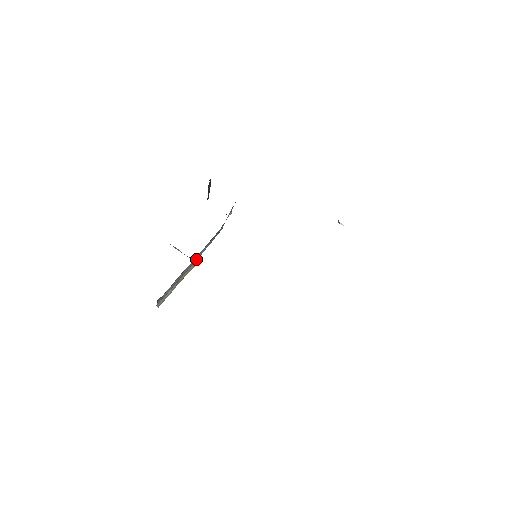
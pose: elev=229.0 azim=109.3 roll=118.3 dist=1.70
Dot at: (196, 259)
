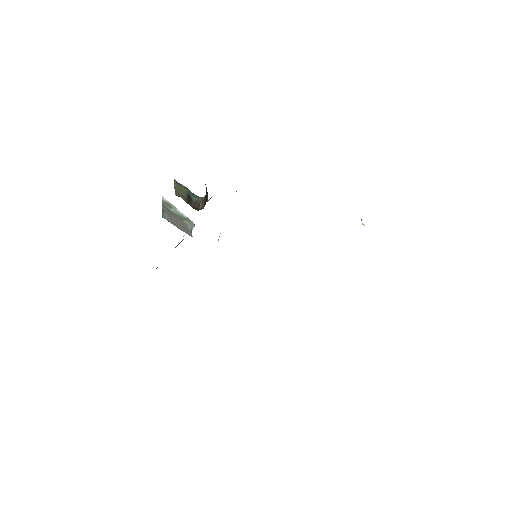
Dot at: occluded
